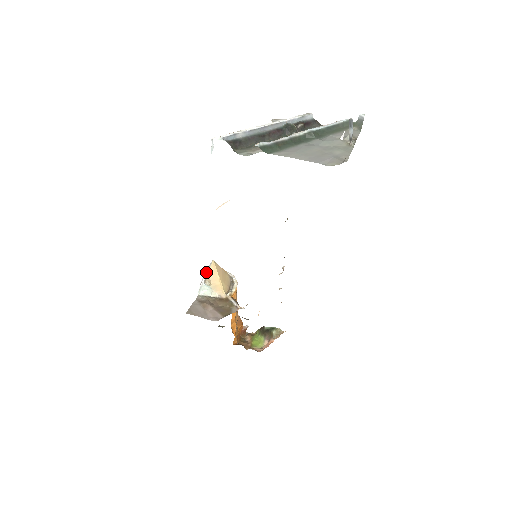
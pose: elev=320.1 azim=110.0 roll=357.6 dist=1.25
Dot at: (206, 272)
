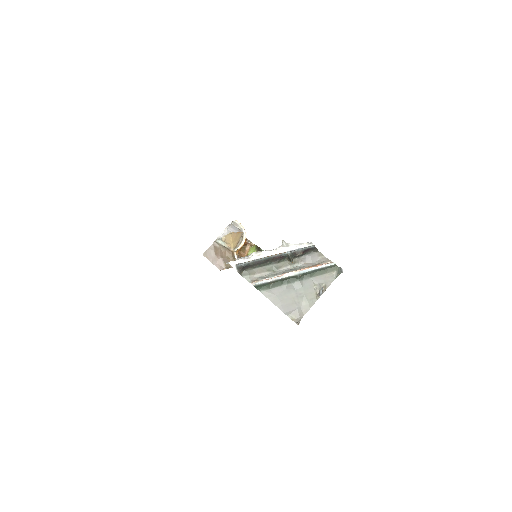
Dot at: (225, 232)
